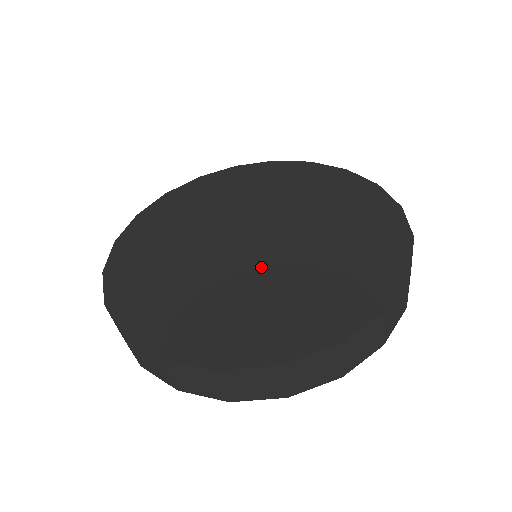
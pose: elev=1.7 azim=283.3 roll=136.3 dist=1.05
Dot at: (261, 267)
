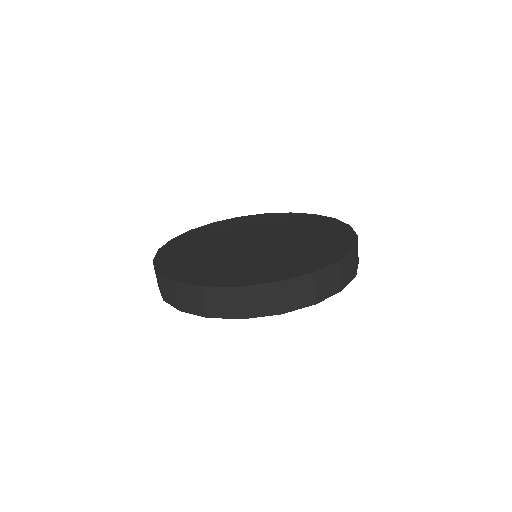
Dot at: (261, 251)
